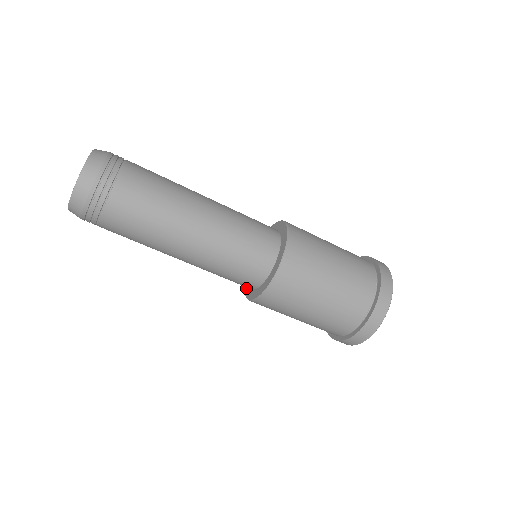
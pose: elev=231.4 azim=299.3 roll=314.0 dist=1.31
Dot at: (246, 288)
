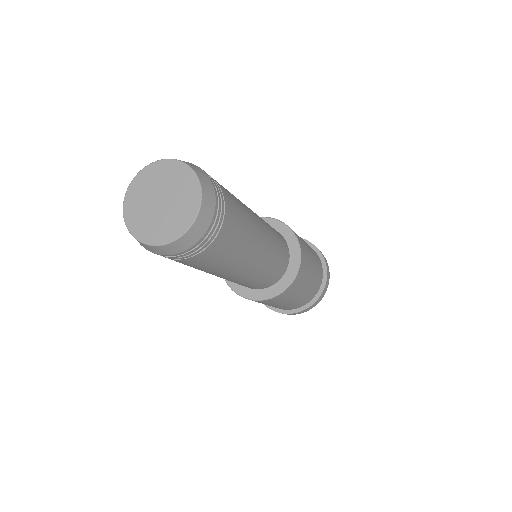
Dot at: occluded
